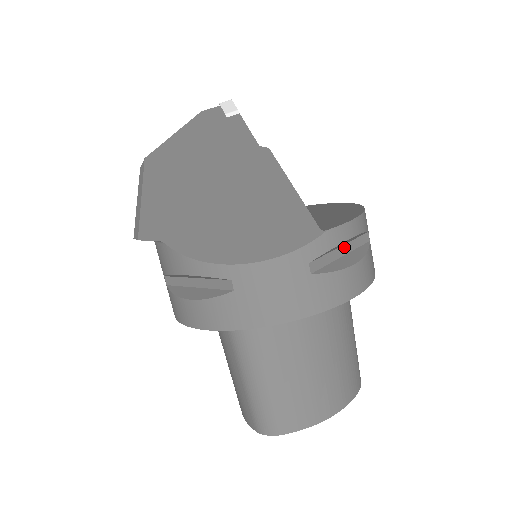
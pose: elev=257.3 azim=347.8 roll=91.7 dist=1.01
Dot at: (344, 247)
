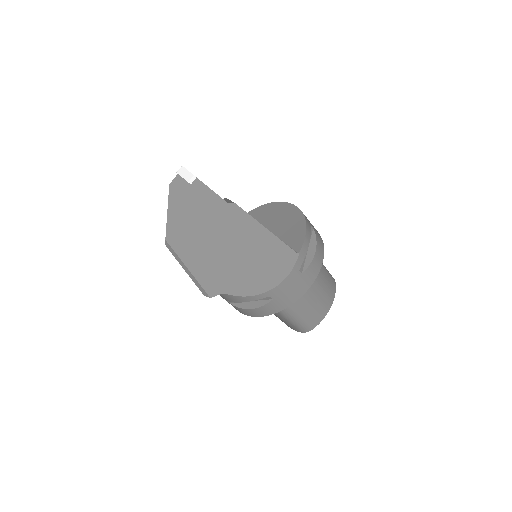
Dot at: occluded
